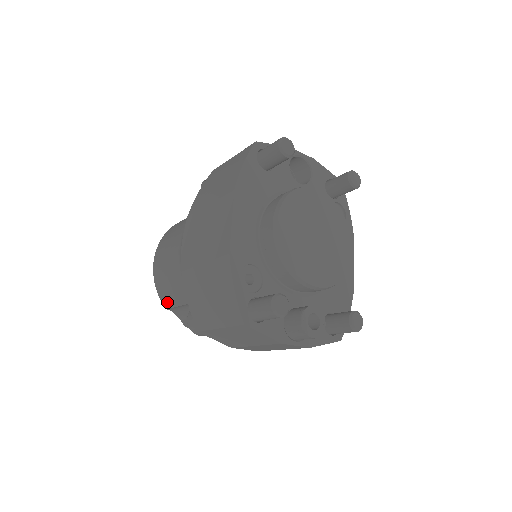
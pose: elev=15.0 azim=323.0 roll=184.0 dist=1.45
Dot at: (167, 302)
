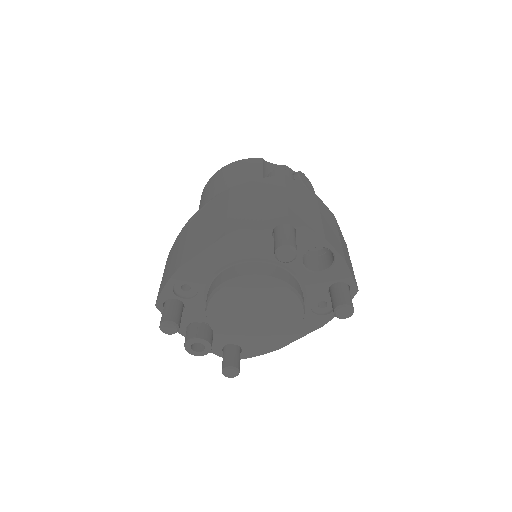
Dot at: occluded
